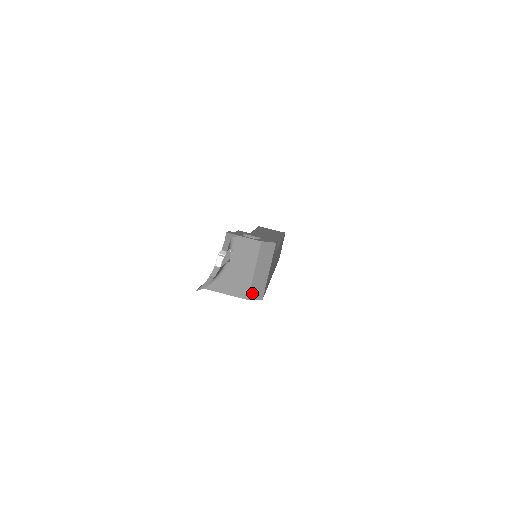
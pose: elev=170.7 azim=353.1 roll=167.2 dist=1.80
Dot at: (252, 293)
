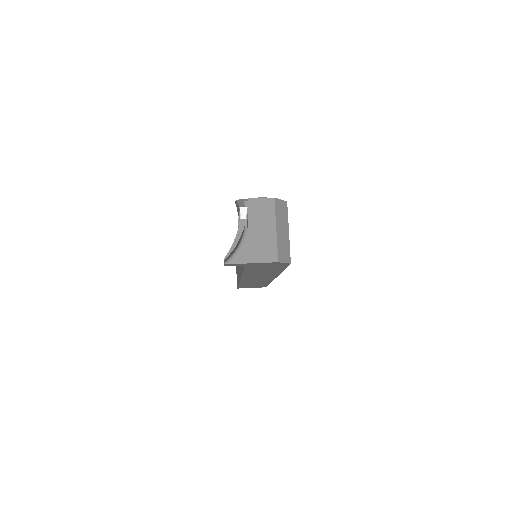
Dot at: (280, 255)
